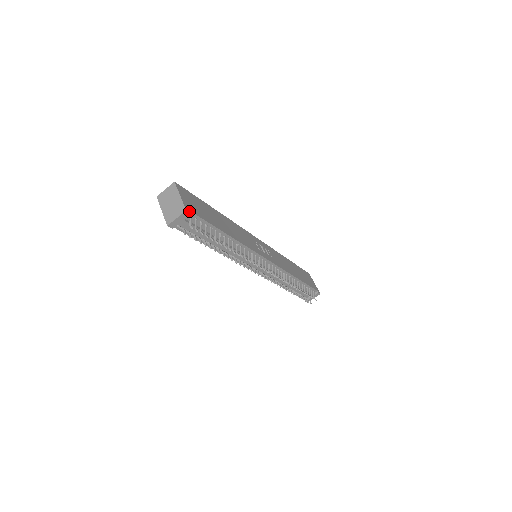
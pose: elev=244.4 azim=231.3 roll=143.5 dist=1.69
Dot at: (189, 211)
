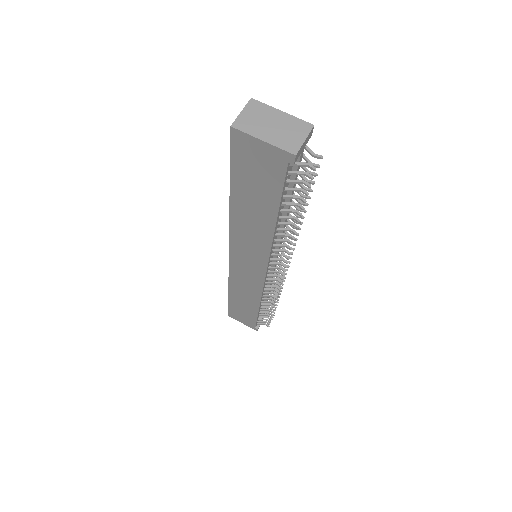
Dot at: occluded
